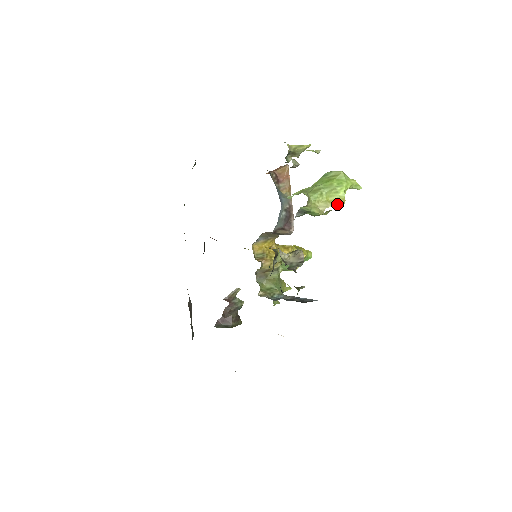
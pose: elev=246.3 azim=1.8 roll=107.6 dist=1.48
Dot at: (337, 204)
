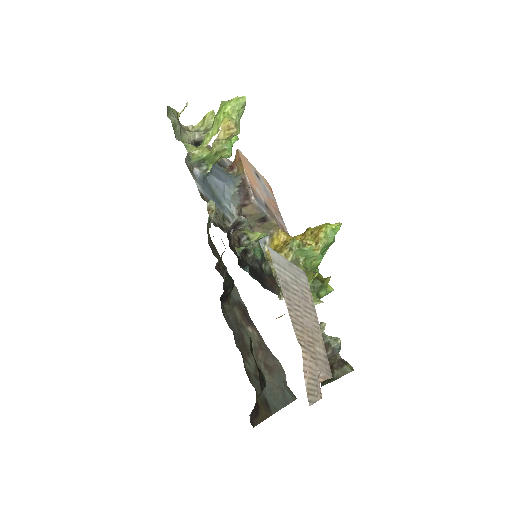
Dot at: occluded
